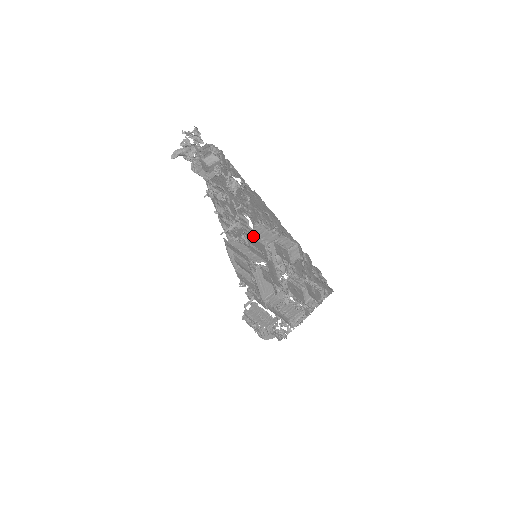
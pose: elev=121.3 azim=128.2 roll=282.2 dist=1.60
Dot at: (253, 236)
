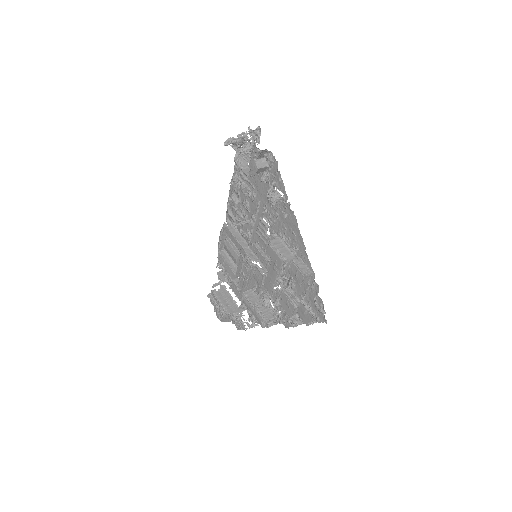
Dot at: (273, 247)
